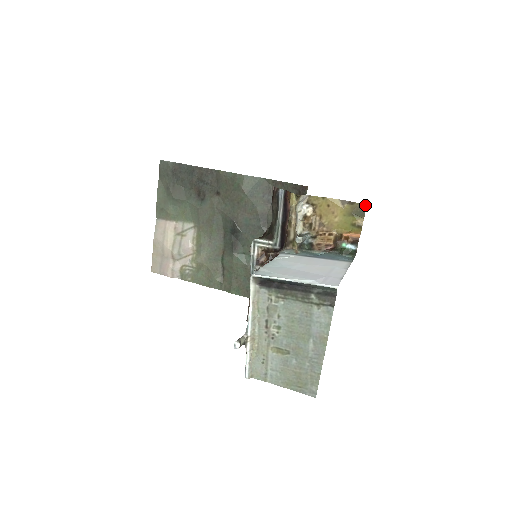
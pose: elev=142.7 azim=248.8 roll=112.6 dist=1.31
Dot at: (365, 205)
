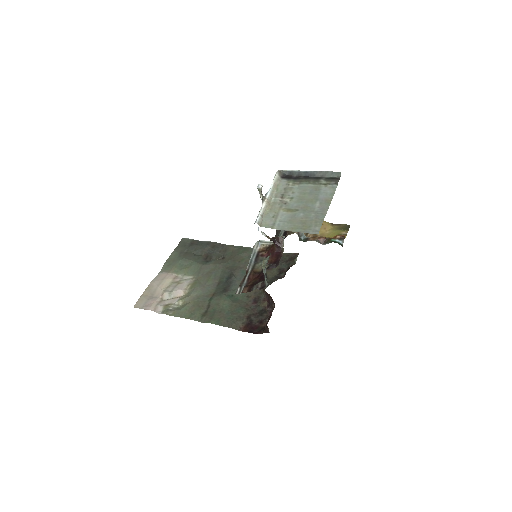
Dot at: (349, 225)
